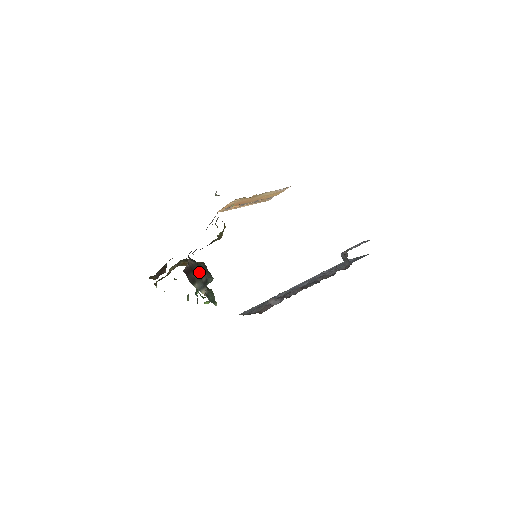
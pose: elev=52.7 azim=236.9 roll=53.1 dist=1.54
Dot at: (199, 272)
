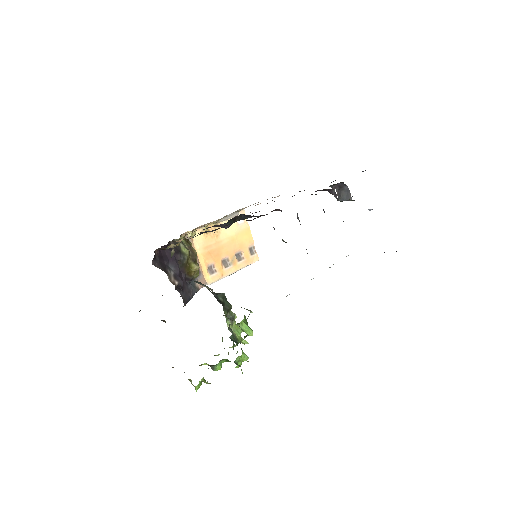
Dot at: occluded
